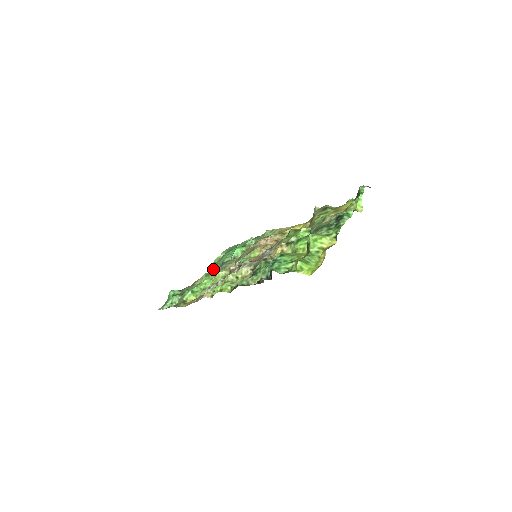
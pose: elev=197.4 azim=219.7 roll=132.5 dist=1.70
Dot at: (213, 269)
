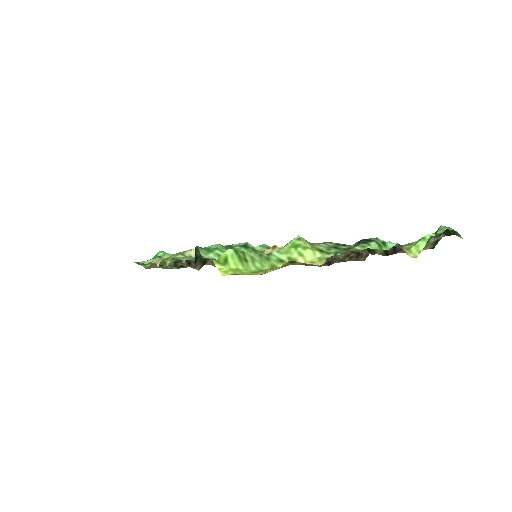
Dot at: occluded
